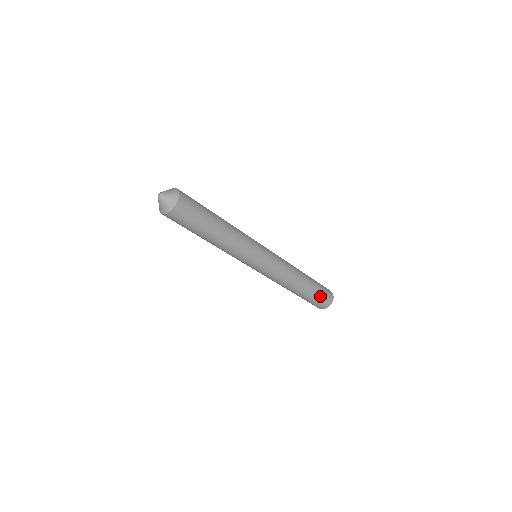
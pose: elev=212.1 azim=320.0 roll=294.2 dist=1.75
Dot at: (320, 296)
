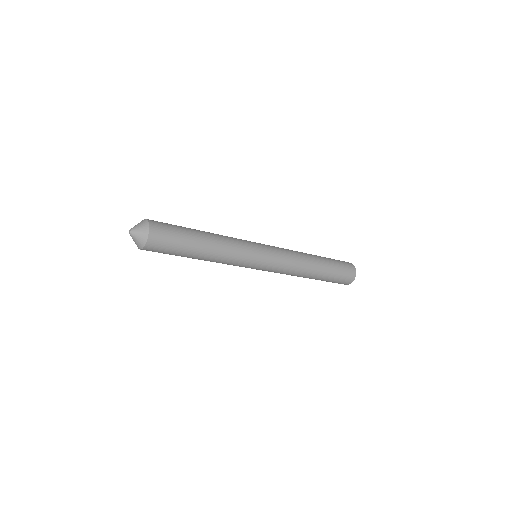
Dot at: (337, 279)
